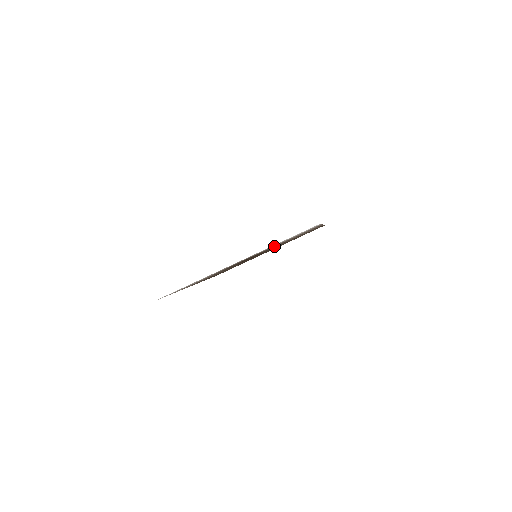
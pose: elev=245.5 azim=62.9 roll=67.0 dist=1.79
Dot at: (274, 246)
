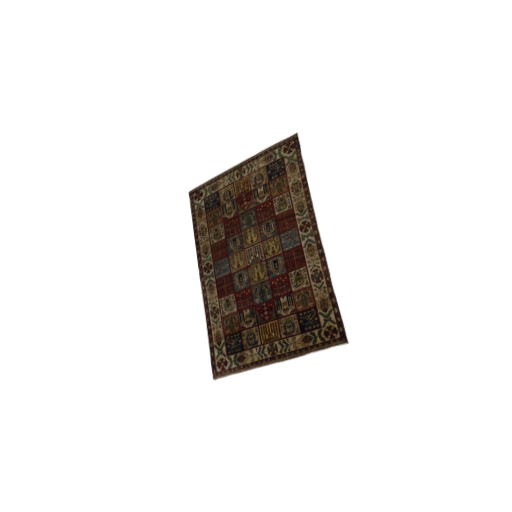
Dot at: (293, 296)
